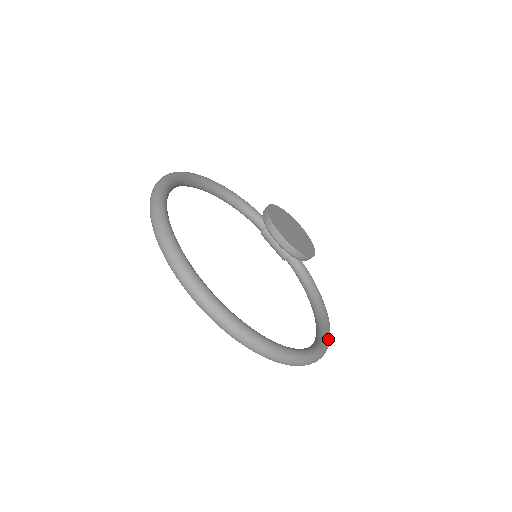
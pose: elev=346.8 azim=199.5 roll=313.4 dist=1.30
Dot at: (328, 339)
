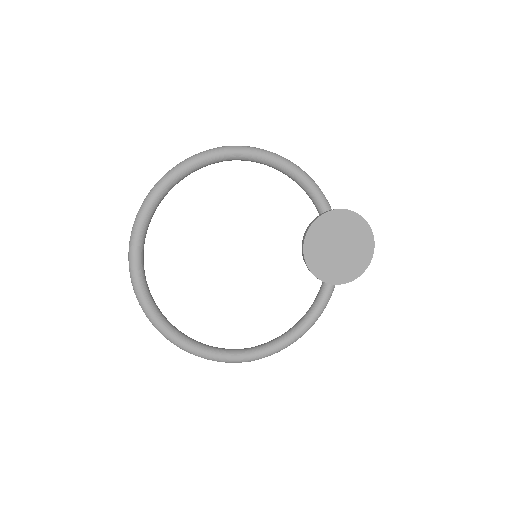
Dot at: (260, 356)
